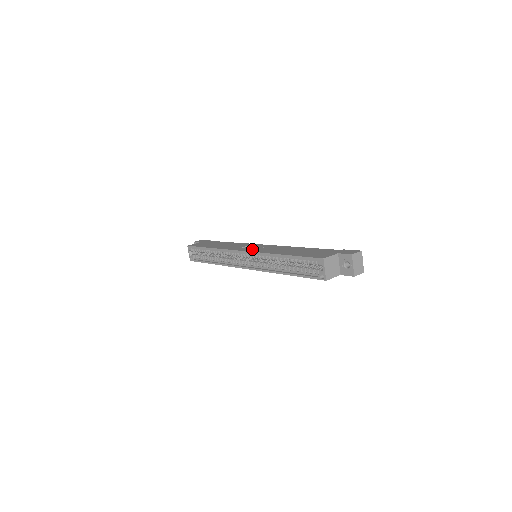
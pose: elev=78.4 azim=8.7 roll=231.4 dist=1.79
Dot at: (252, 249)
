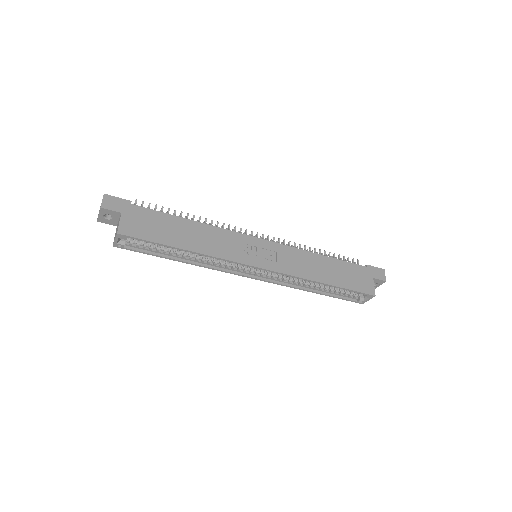
Dot at: (269, 262)
